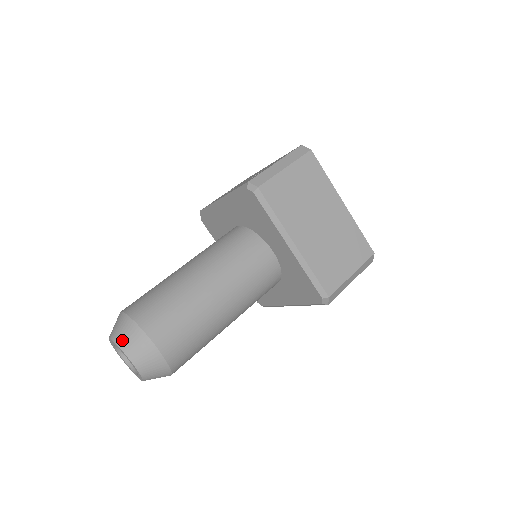
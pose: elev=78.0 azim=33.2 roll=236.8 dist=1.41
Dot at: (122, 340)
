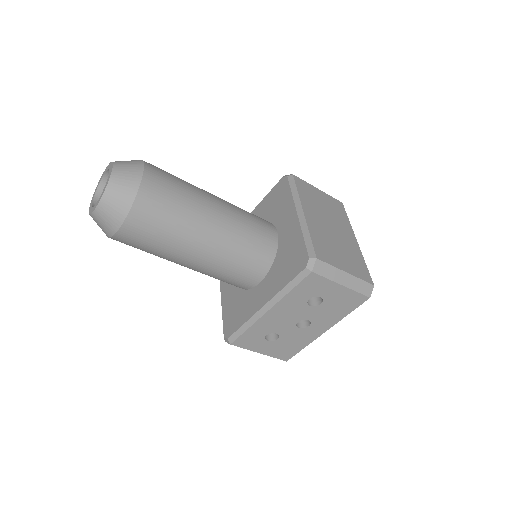
Dot at: (119, 161)
